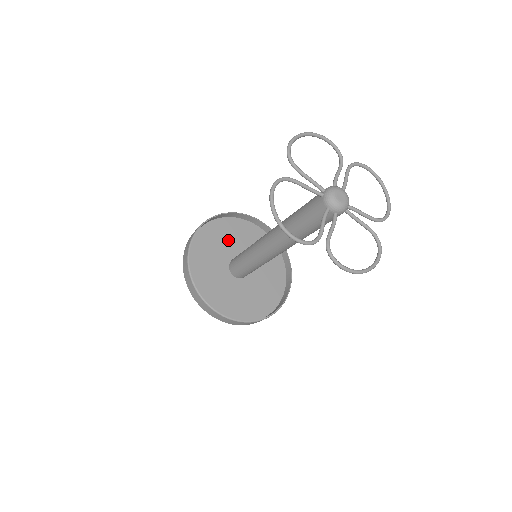
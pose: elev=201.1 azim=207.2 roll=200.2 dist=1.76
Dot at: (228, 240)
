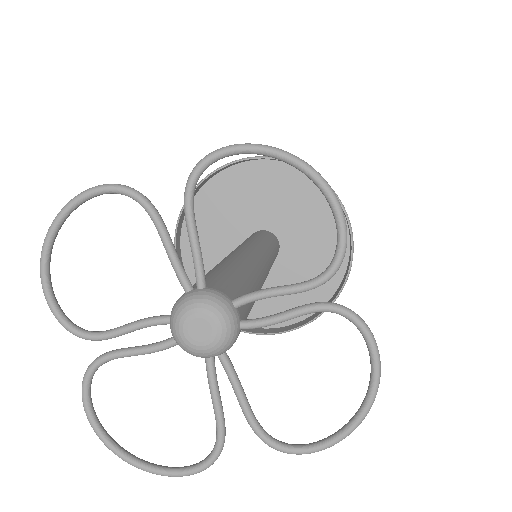
Dot at: (288, 206)
